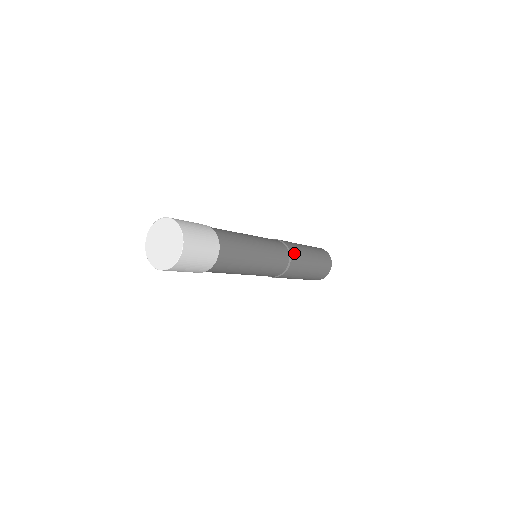
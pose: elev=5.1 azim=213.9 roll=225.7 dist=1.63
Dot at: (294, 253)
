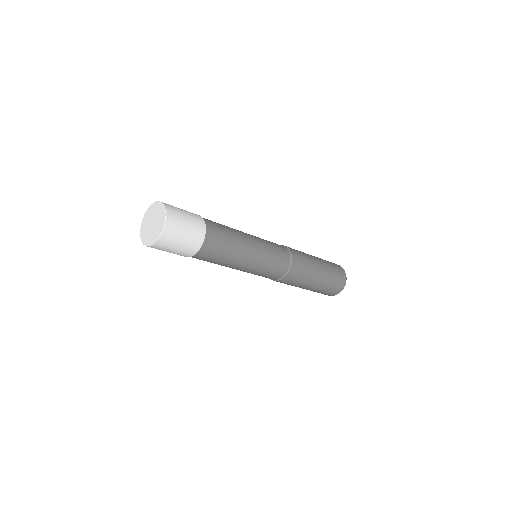
Dot at: (294, 251)
